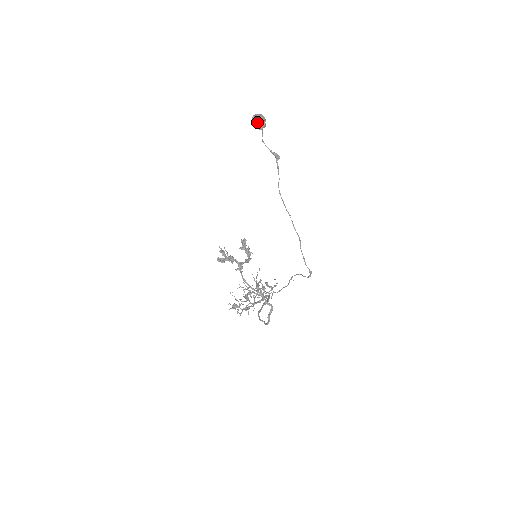
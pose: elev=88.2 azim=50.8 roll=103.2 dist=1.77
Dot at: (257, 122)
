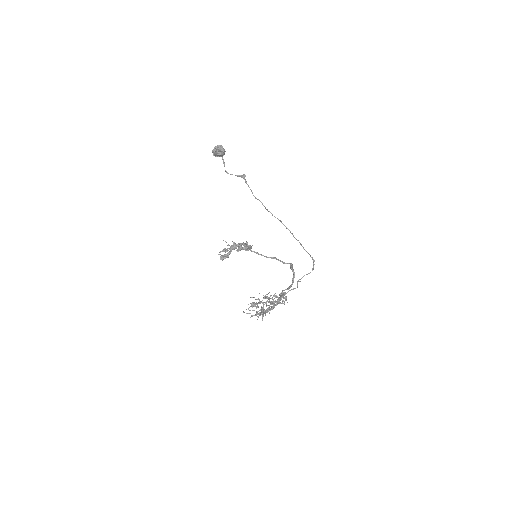
Dot at: (217, 150)
